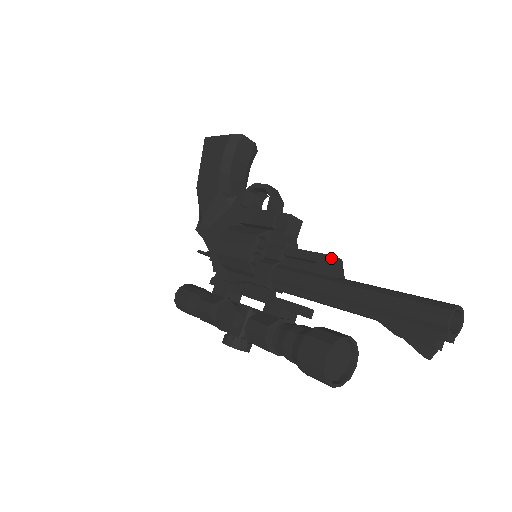
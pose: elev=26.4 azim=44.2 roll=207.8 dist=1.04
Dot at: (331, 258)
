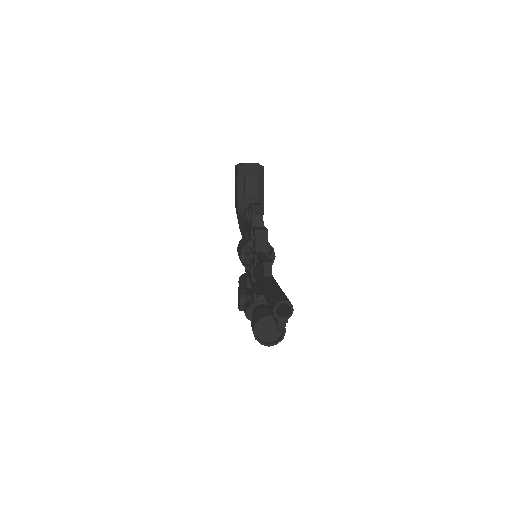
Dot at: (263, 263)
